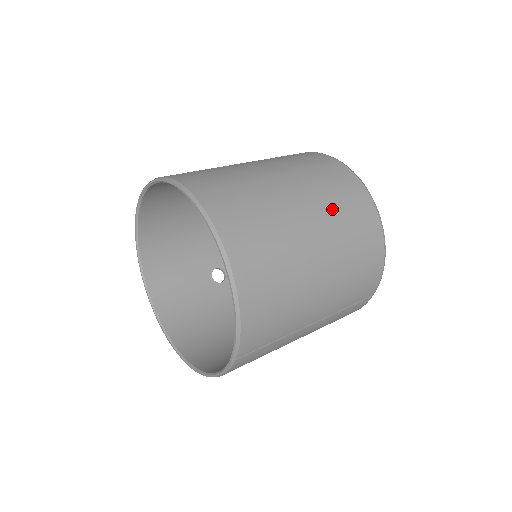
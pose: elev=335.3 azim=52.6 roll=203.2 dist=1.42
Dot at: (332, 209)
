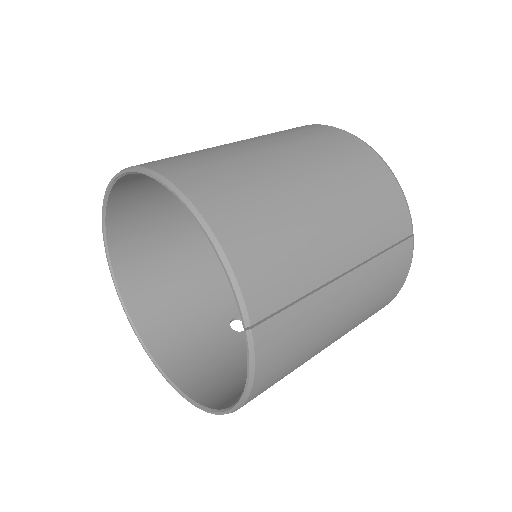
Dot at: (301, 143)
